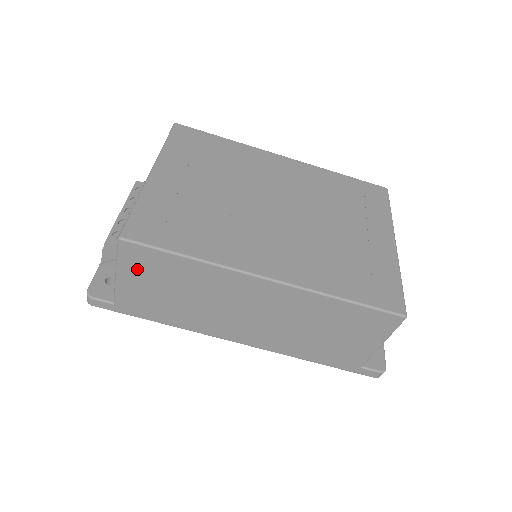
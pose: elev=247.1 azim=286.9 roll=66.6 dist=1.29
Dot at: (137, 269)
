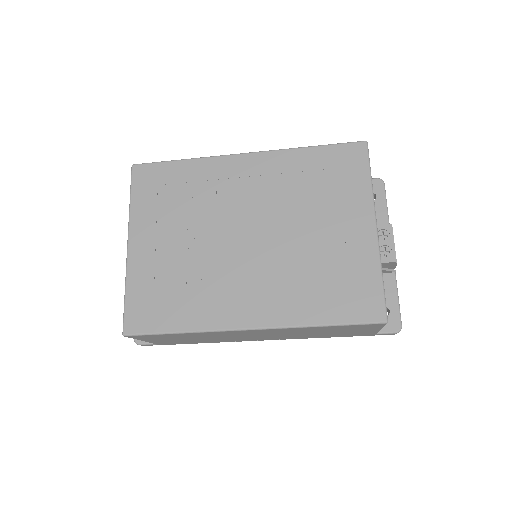
Dot at: (152, 339)
